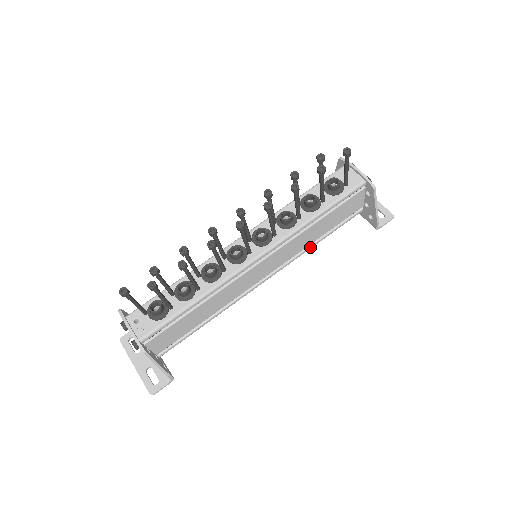
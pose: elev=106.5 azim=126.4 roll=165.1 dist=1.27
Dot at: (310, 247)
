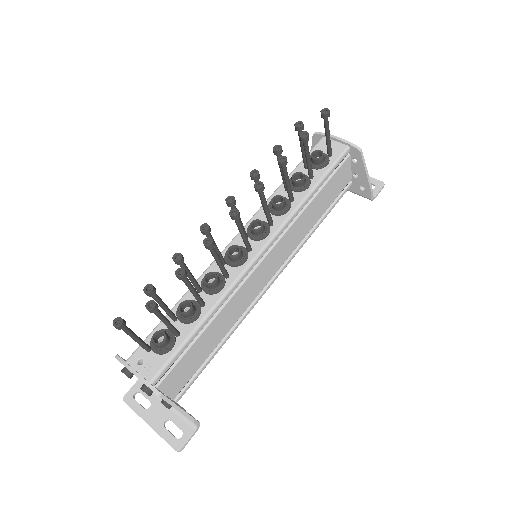
Dot at: (310, 235)
